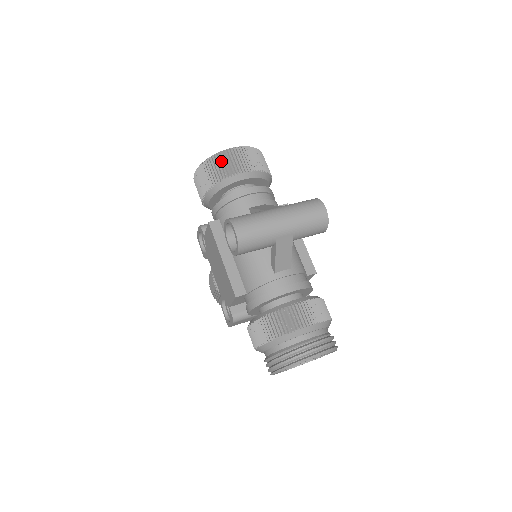
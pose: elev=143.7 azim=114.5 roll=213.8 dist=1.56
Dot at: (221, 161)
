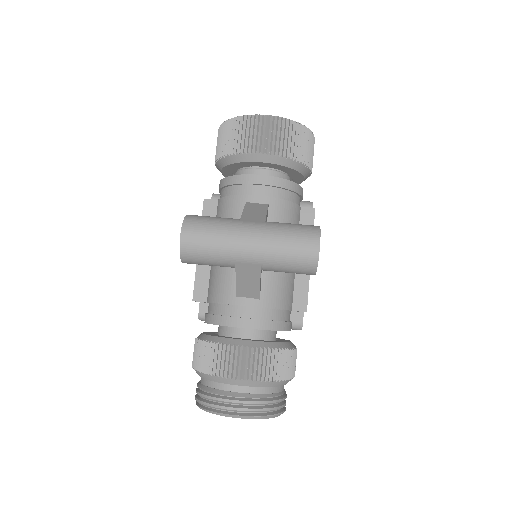
Dot at: (240, 128)
